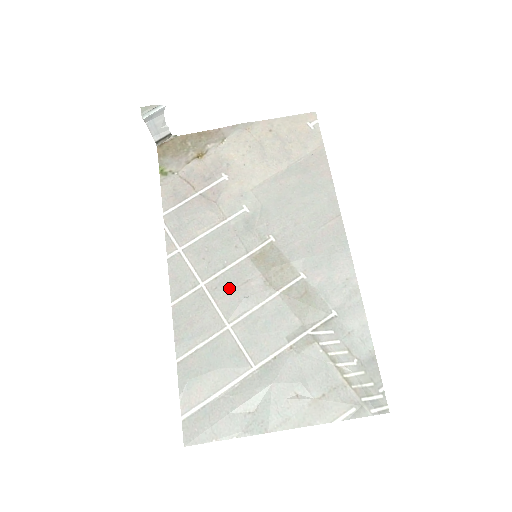
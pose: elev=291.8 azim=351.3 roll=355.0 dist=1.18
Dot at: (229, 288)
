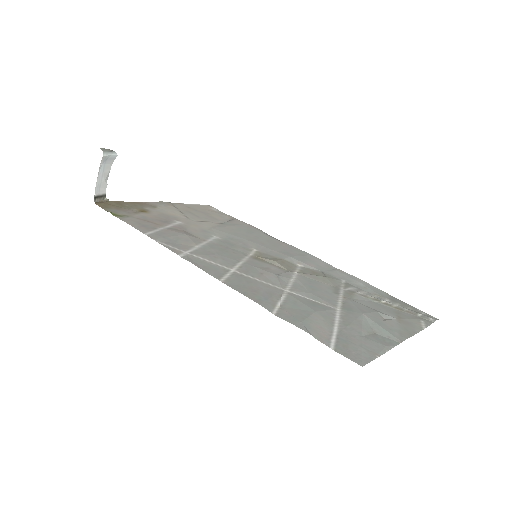
Dot at: (258, 271)
